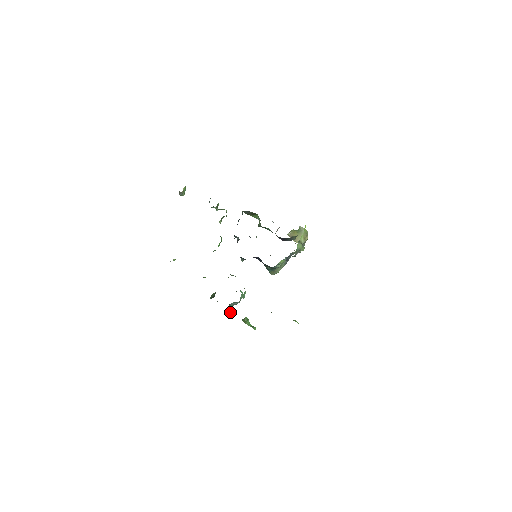
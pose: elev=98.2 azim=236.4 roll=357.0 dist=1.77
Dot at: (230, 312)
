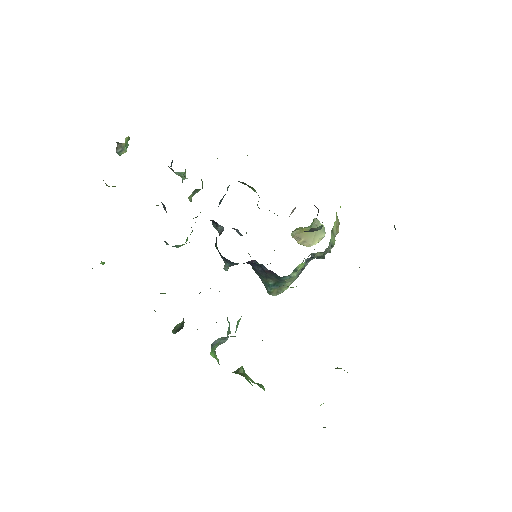
Dot at: (214, 357)
